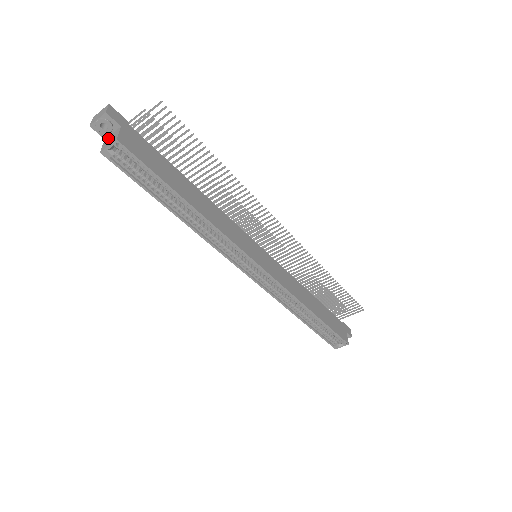
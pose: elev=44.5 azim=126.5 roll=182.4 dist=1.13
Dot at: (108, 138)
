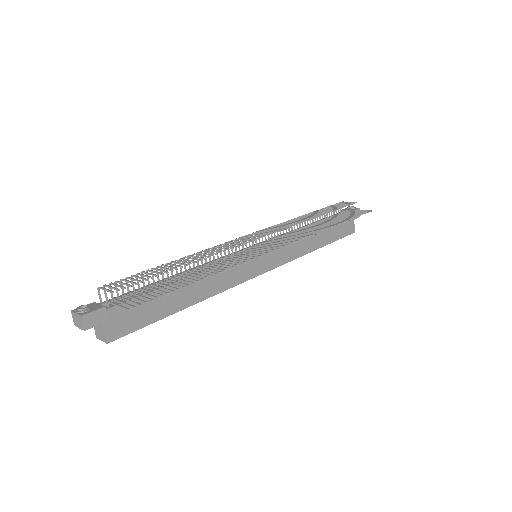
Dot at: occluded
